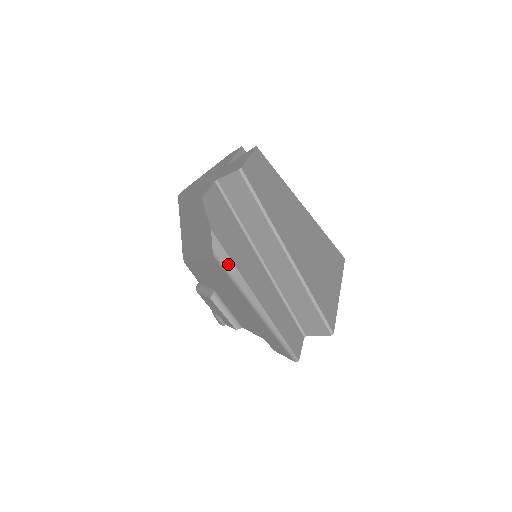
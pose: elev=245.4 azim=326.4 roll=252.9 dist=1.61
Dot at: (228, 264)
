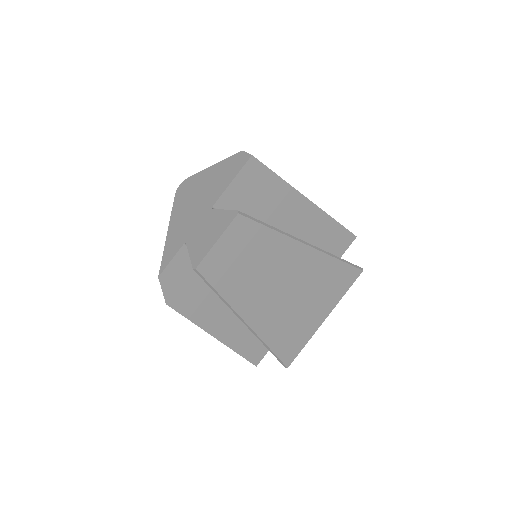
Dot at: occluded
